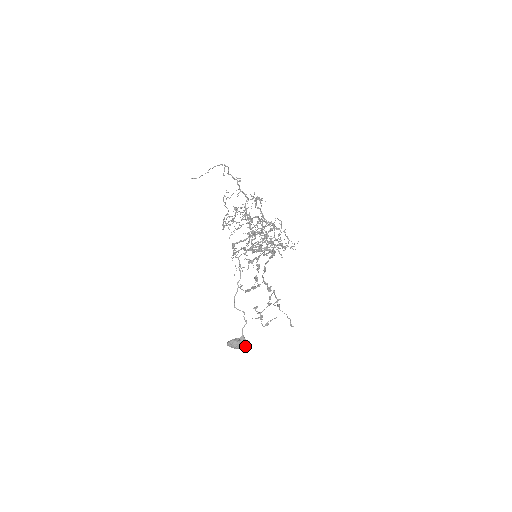
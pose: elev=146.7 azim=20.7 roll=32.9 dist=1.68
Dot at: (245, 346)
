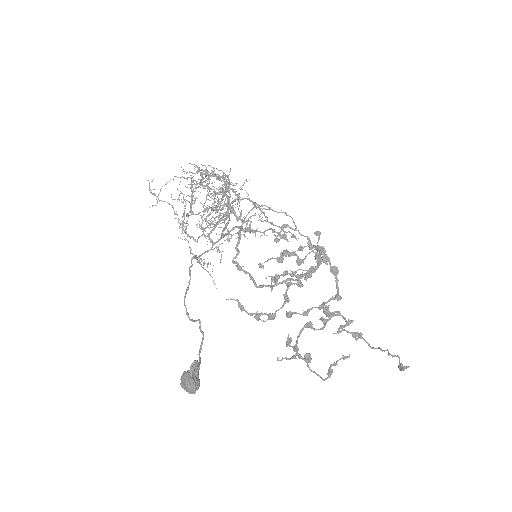
Dot at: (190, 371)
